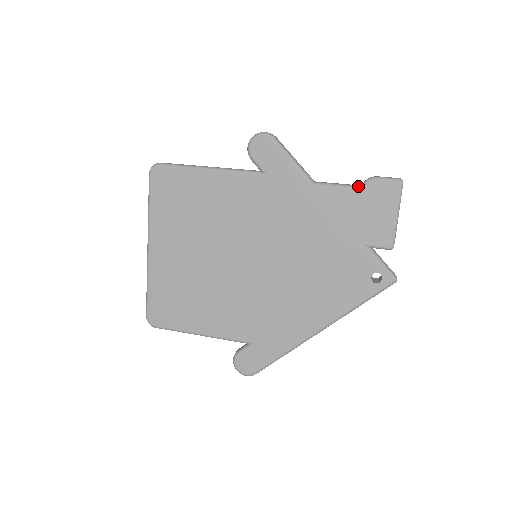
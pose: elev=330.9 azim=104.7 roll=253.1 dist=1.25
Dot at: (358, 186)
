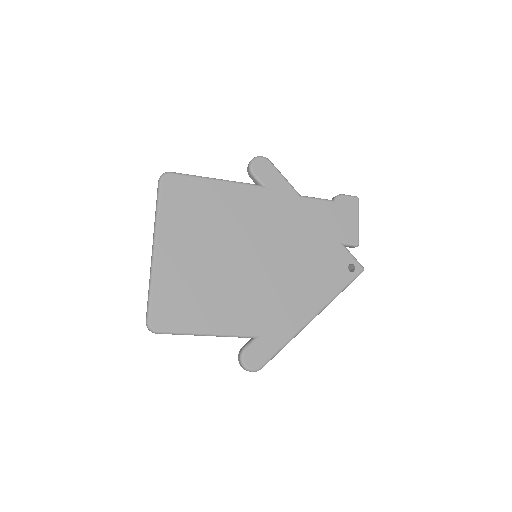
Dot at: (331, 200)
